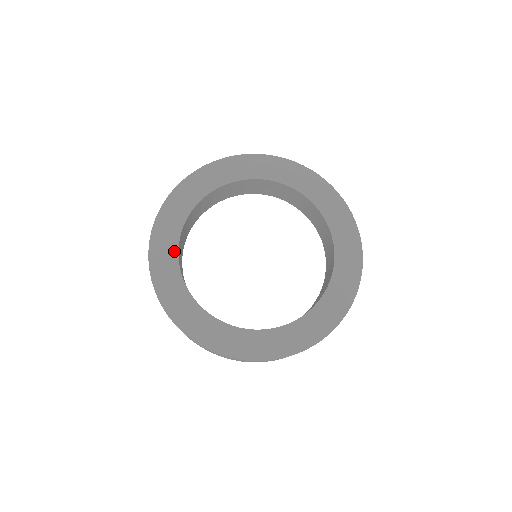
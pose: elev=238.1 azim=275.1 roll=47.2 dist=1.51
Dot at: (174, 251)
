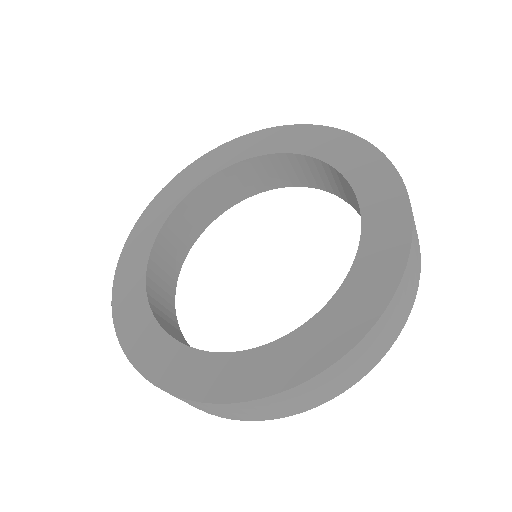
Dot at: (173, 346)
